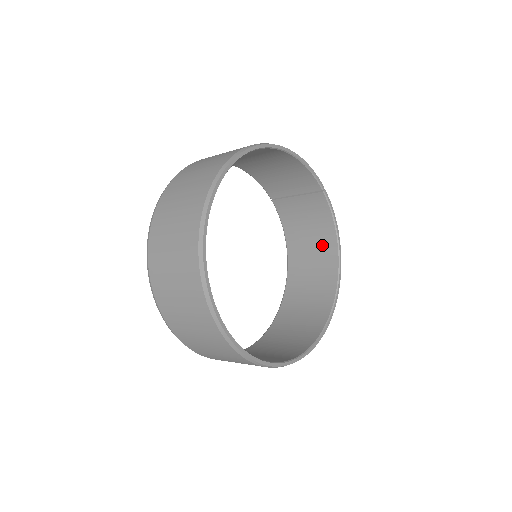
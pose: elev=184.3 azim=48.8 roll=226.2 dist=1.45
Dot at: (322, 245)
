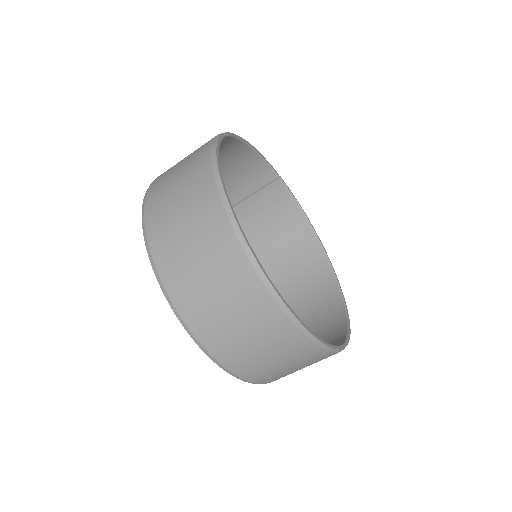
Dot at: (294, 234)
